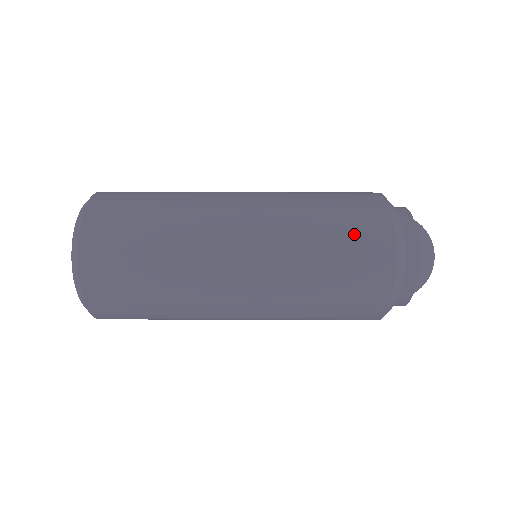
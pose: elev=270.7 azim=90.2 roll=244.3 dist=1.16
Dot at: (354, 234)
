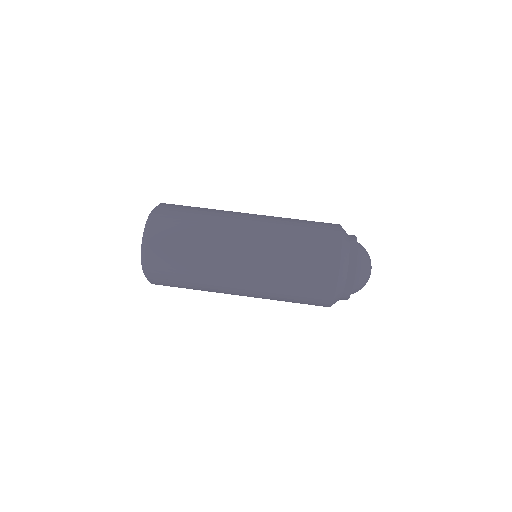
Dot at: (317, 230)
